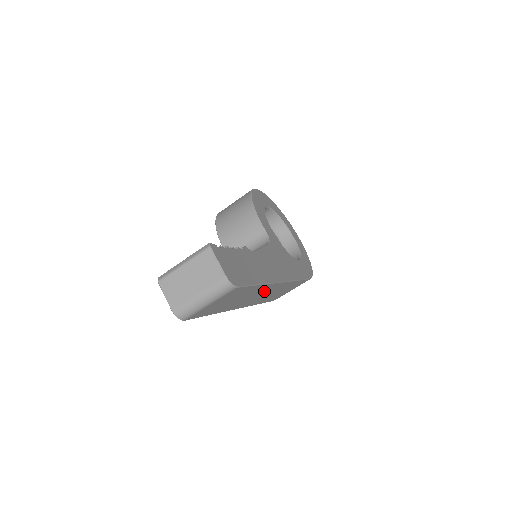
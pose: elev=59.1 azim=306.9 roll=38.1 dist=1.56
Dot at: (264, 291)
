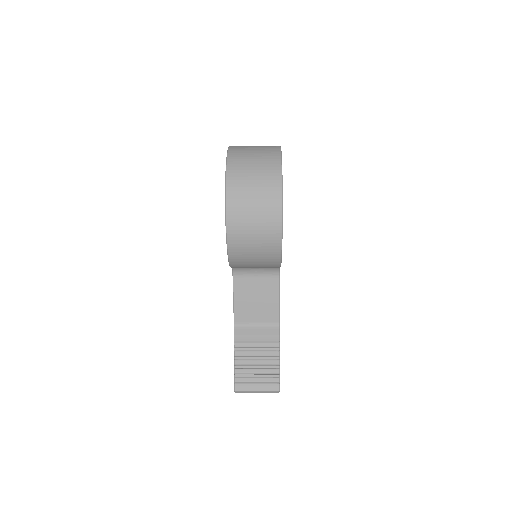
Dot at: occluded
